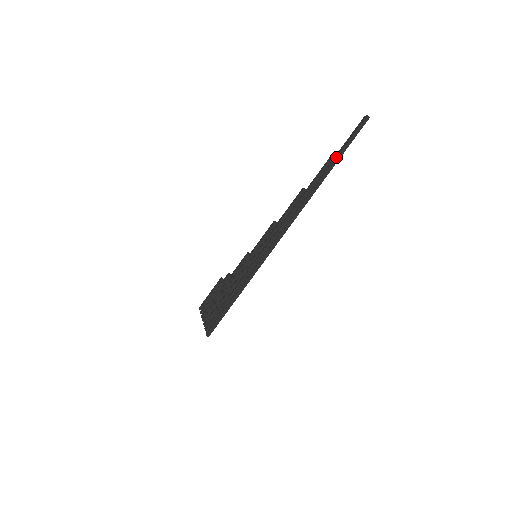
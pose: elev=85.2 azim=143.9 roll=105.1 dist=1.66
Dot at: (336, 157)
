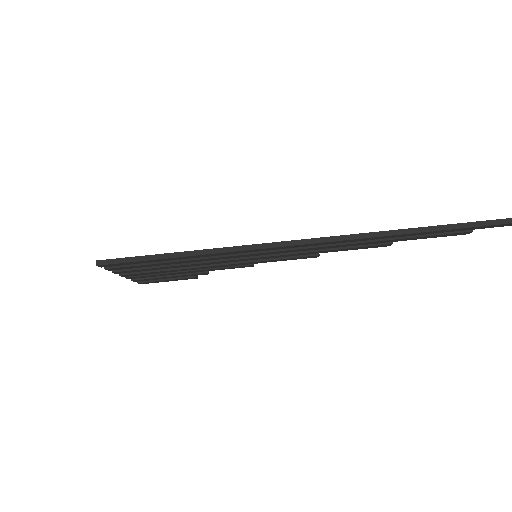
Dot at: occluded
